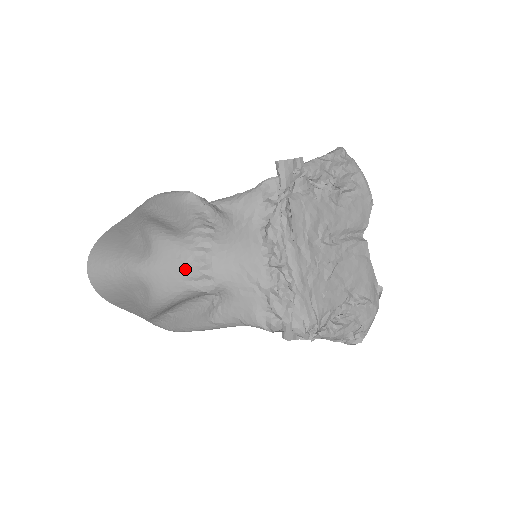
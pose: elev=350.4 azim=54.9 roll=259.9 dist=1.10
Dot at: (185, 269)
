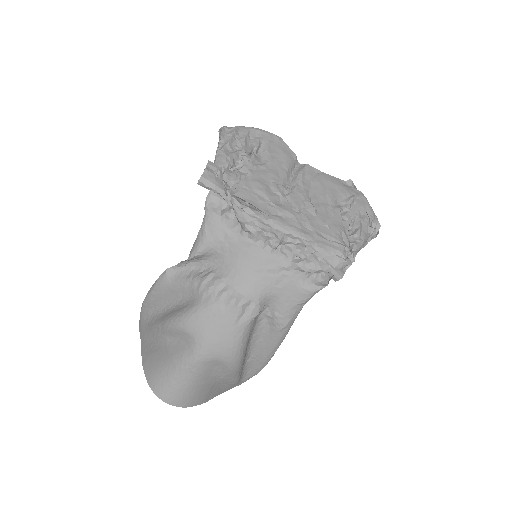
Dot at: (227, 318)
